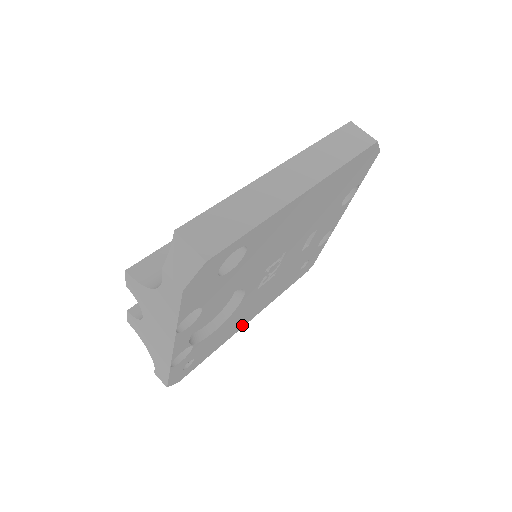
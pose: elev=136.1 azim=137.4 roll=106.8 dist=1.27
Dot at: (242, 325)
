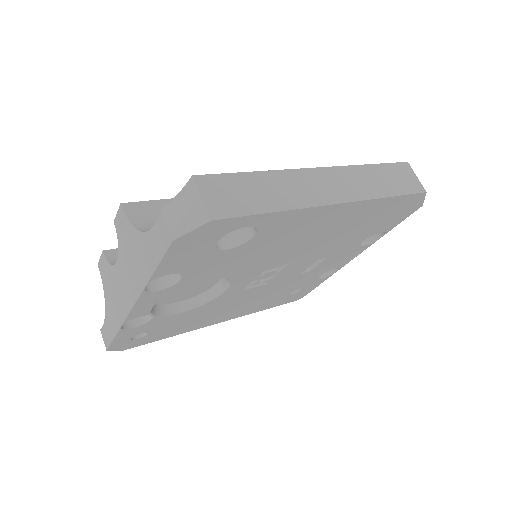
Dot at: (210, 323)
